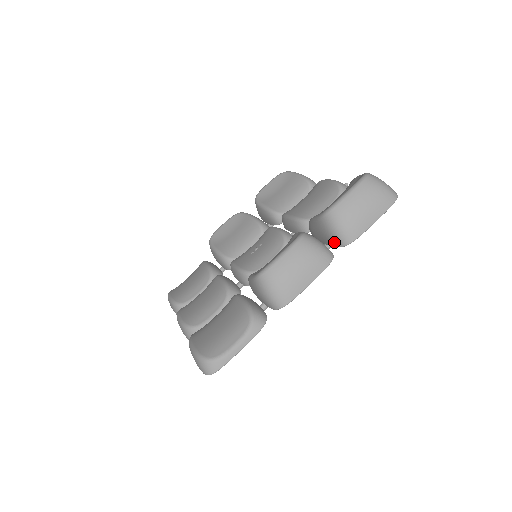
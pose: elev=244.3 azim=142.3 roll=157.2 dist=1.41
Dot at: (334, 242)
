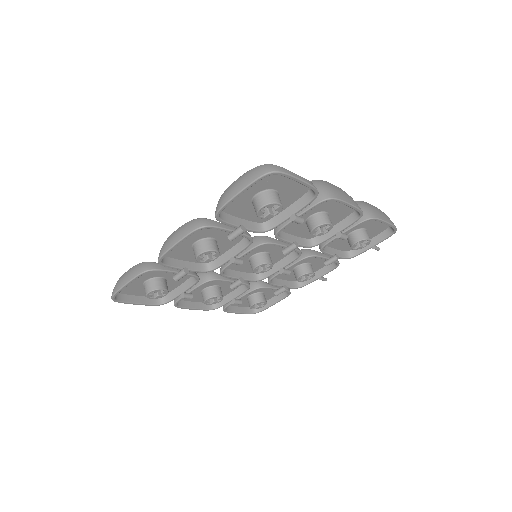
Dot at: occluded
